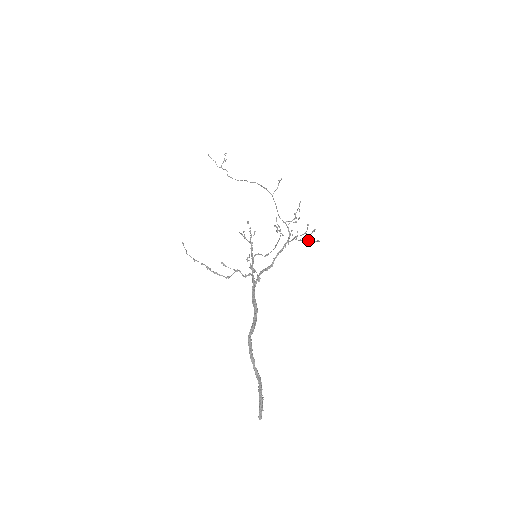
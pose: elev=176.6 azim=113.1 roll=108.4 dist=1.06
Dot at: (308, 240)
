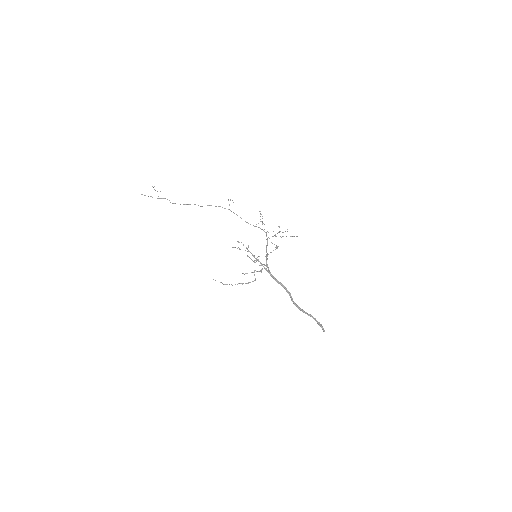
Dot at: occluded
